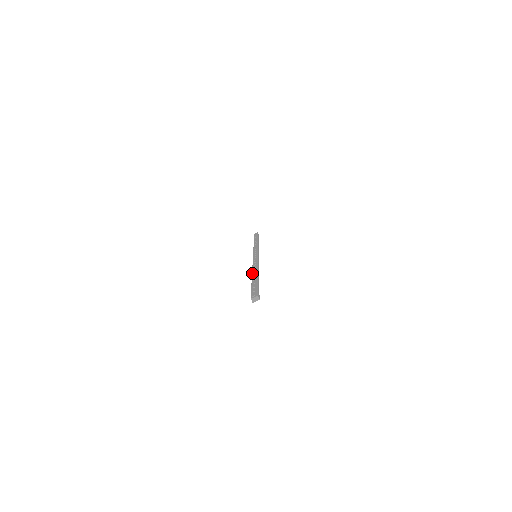
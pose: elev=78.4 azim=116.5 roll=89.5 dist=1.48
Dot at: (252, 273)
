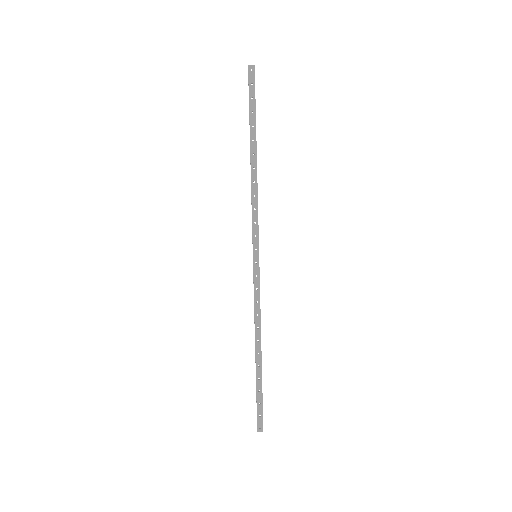
Dot at: (251, 160)
